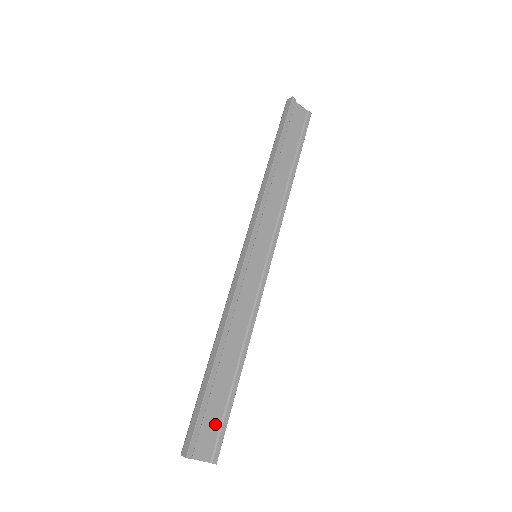
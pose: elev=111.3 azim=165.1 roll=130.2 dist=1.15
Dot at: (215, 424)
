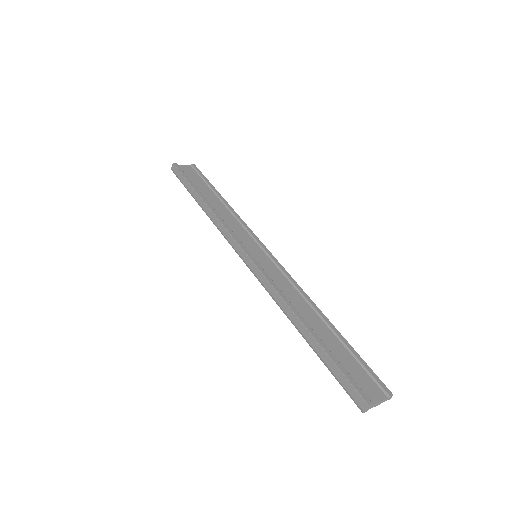
Dot at: (359, 370)
